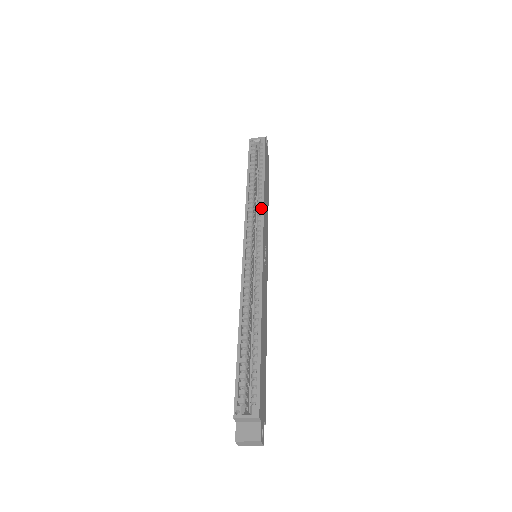
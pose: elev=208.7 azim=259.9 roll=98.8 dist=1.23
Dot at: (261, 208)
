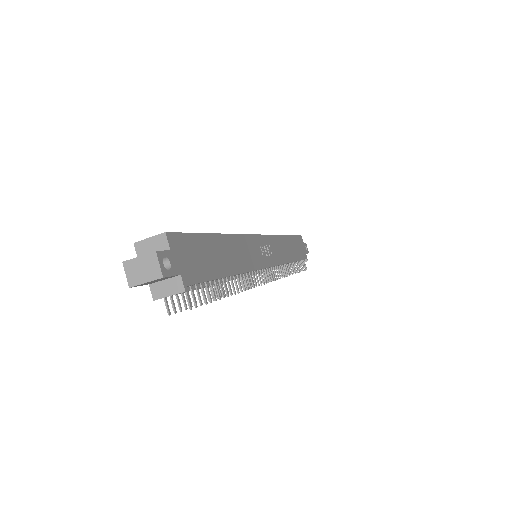
Dot at: occluded
